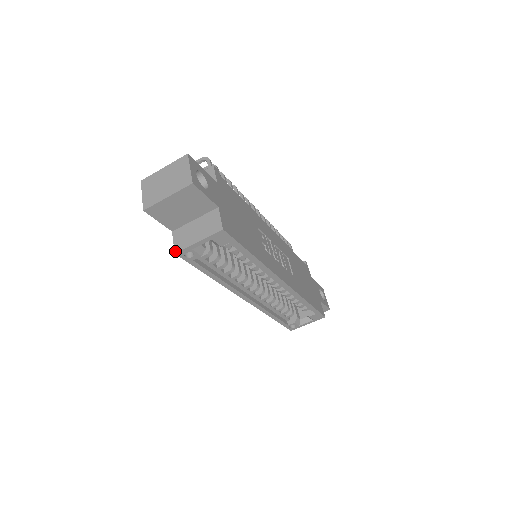
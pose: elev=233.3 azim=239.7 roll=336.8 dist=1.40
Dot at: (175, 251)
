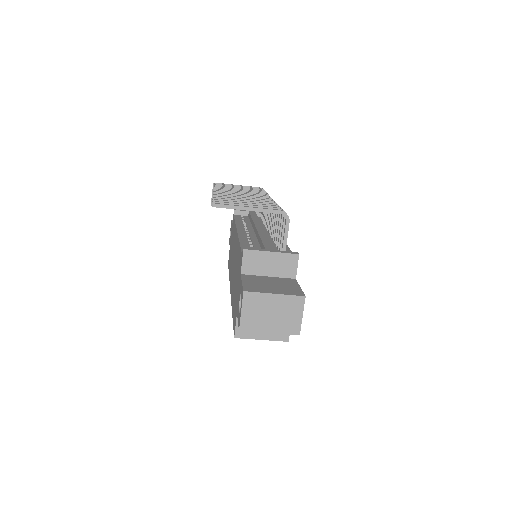
Dot at: (235, 336)
